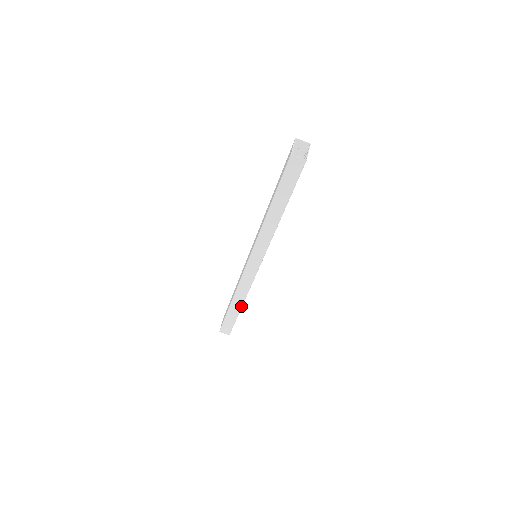
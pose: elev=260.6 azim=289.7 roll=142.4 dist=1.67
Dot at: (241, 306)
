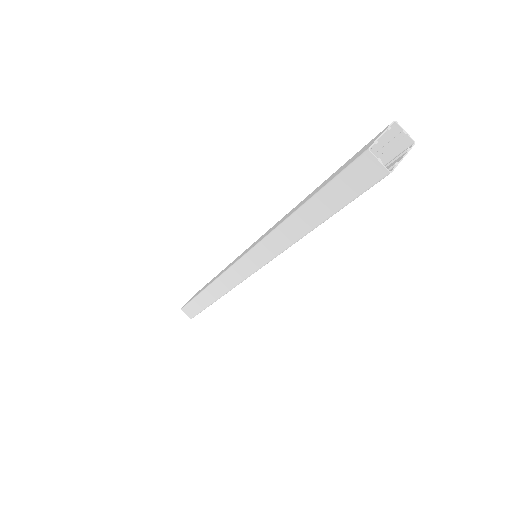
Dot at: (214, 301)
